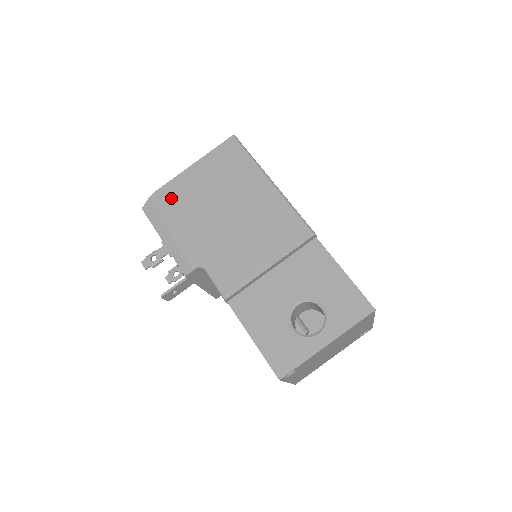
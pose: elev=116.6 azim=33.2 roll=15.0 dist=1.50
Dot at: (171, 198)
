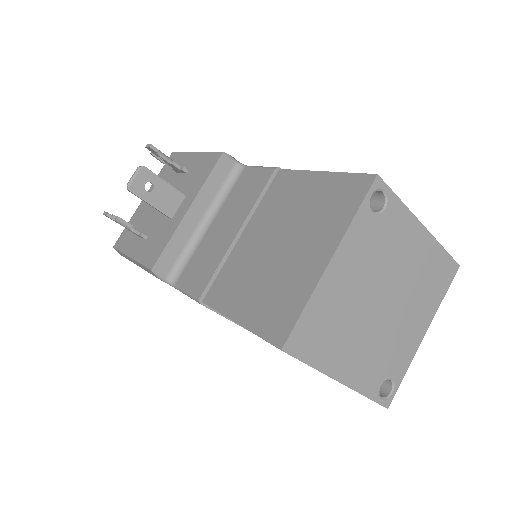
Dot at: occluded
